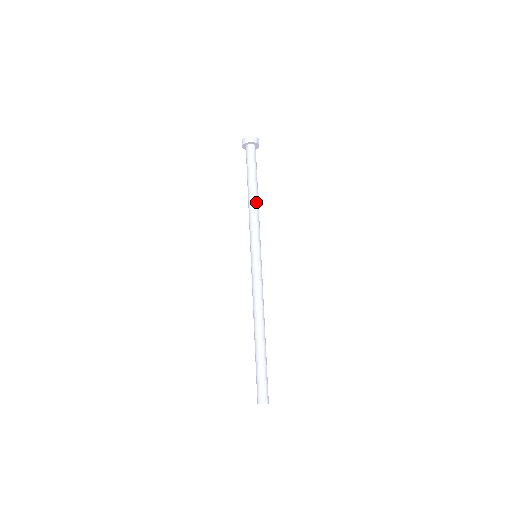
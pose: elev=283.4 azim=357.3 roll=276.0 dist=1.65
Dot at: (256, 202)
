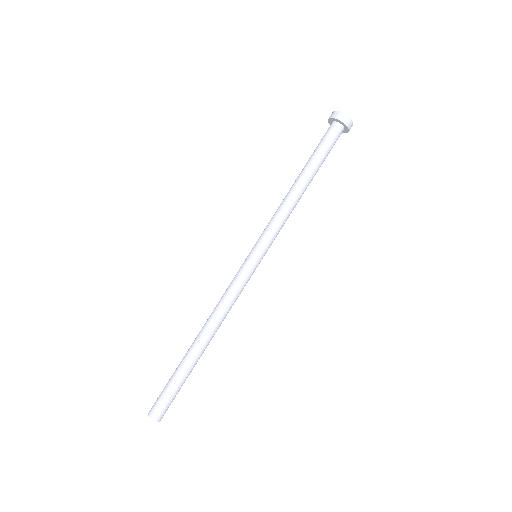
Dot at: (296, 194)
